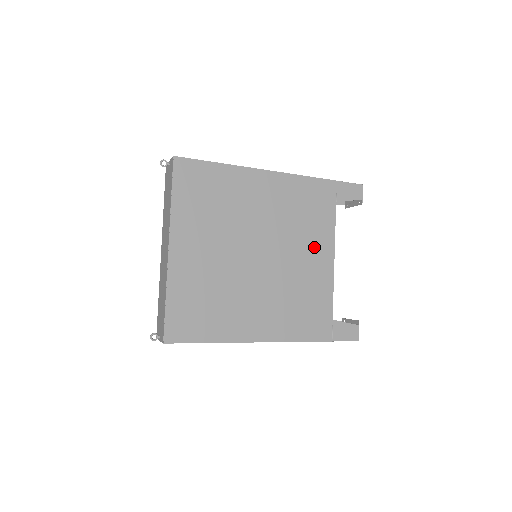
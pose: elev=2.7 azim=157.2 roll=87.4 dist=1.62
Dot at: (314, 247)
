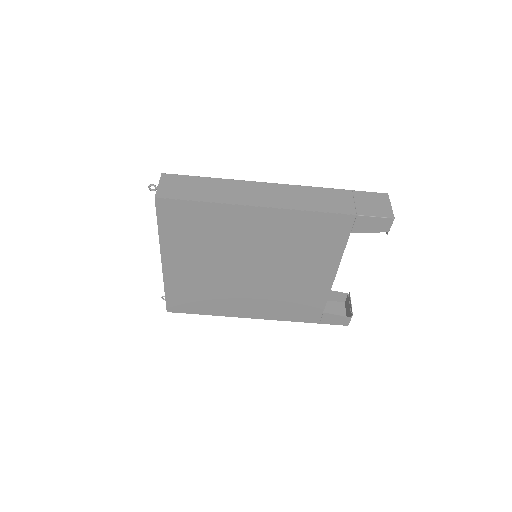
Dot at: (313, 267)
